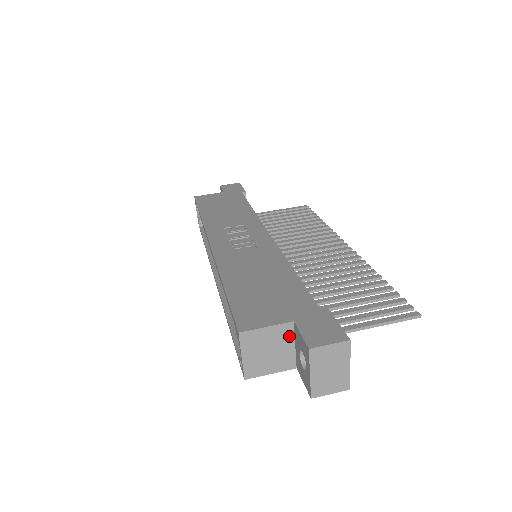
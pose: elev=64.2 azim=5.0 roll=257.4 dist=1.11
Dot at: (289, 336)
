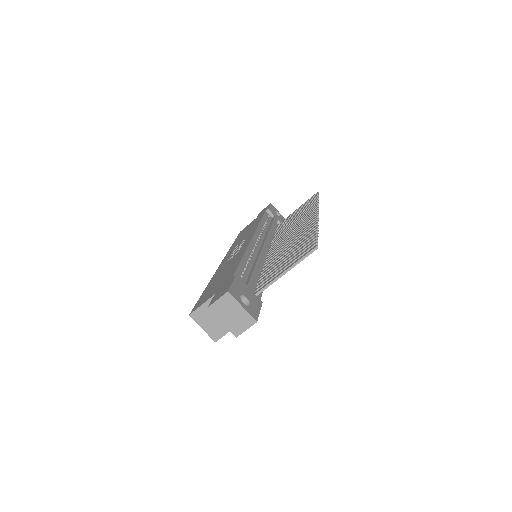
Dot at: occluded
